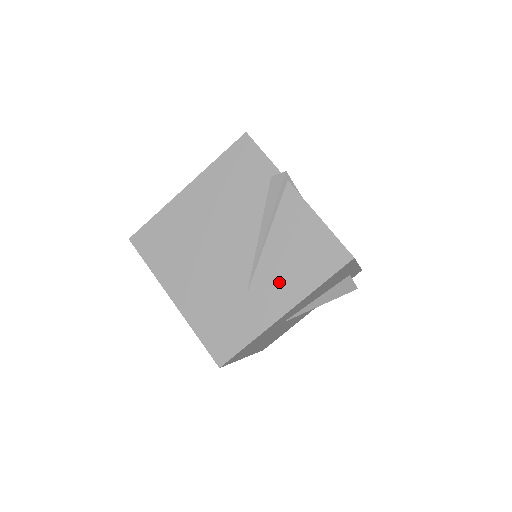
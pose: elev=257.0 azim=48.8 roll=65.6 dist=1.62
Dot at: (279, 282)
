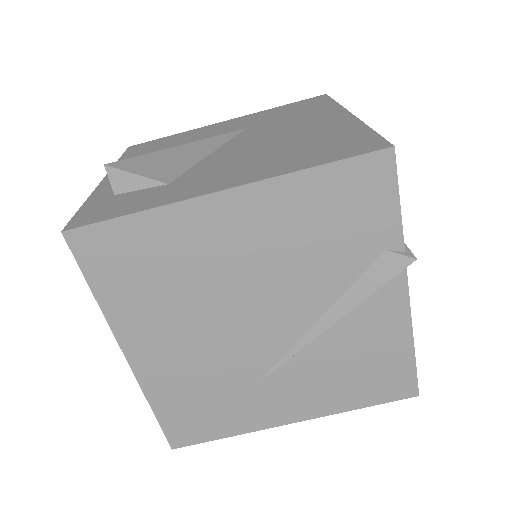
Dot at: (307, 389)
